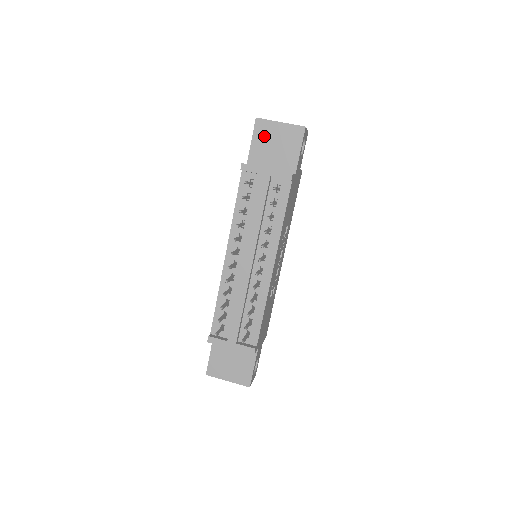
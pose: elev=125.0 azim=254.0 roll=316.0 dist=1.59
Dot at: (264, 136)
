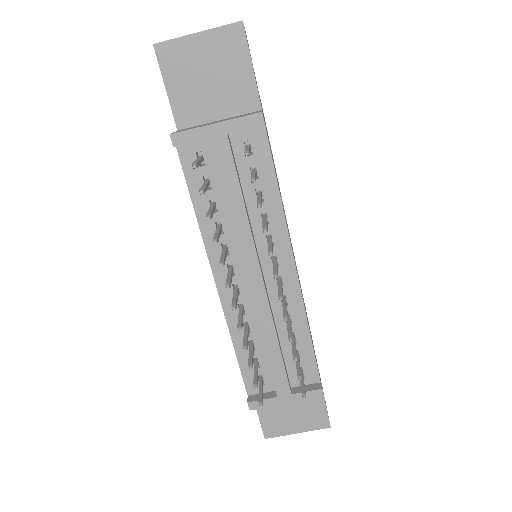
Dot at: (182, 70)
